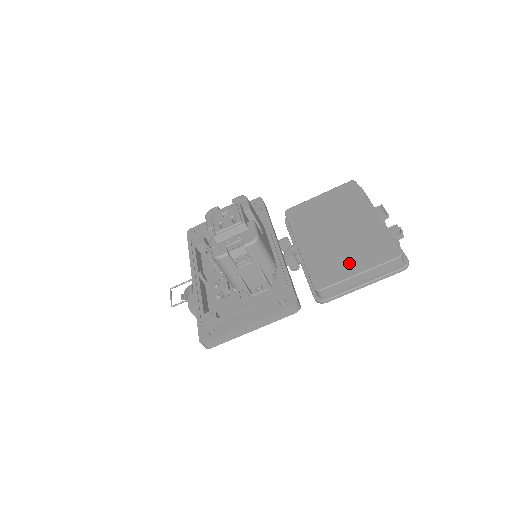
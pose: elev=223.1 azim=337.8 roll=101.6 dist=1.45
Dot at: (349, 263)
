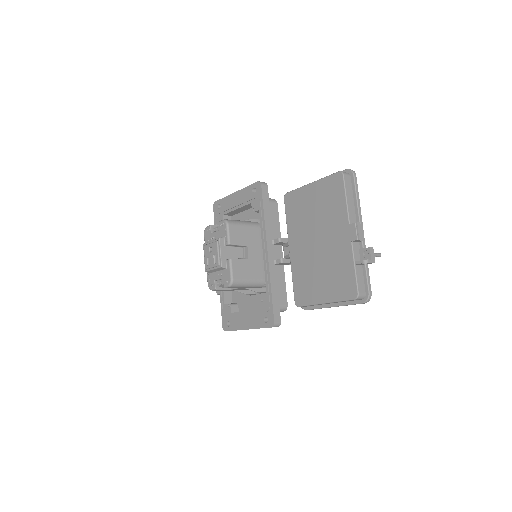
Dot at: (320, 288)
